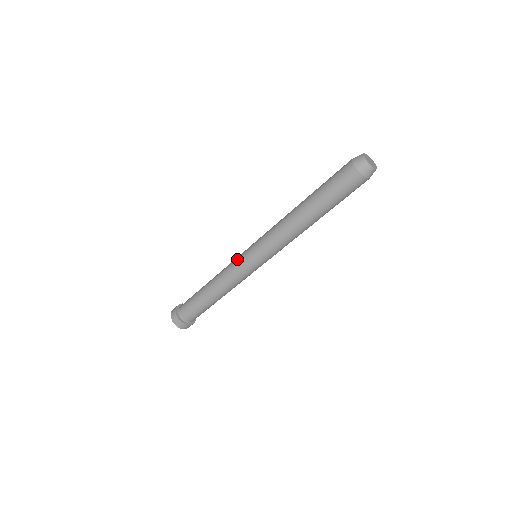
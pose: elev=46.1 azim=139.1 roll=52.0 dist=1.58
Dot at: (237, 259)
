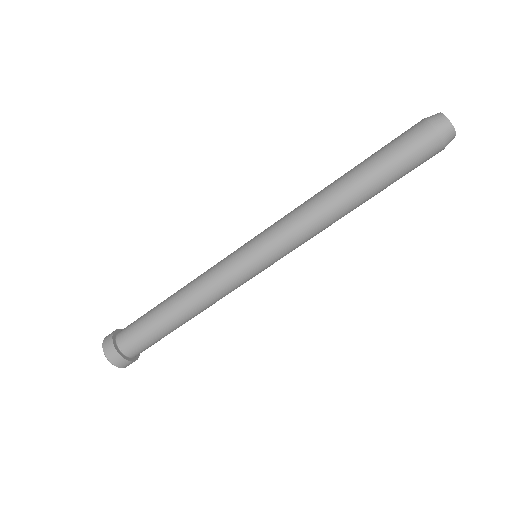
Dot at: (228, 261)
